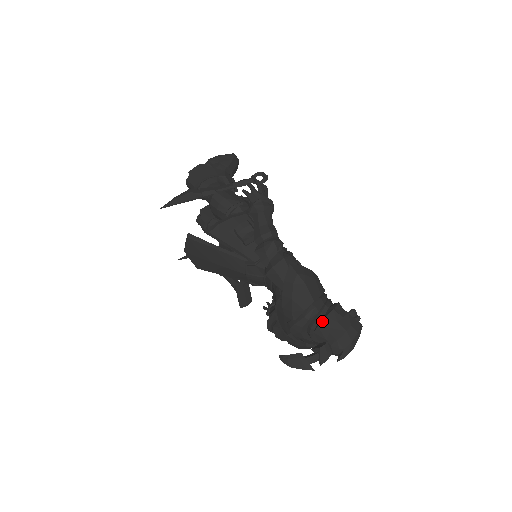
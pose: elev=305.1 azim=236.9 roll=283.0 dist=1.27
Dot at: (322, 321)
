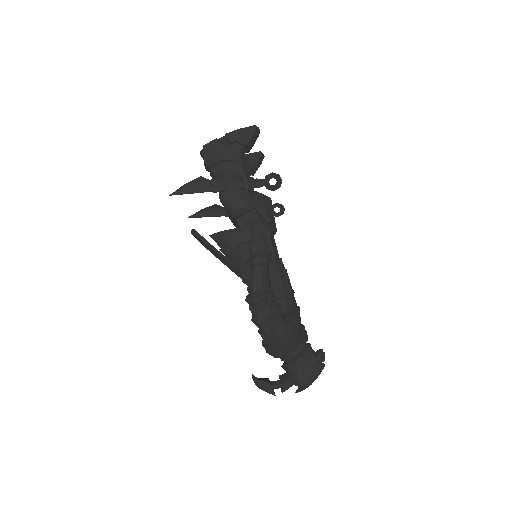
Dot at: (291, 363)
